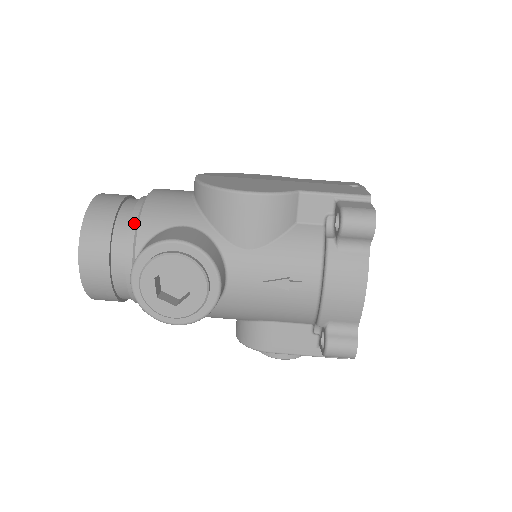
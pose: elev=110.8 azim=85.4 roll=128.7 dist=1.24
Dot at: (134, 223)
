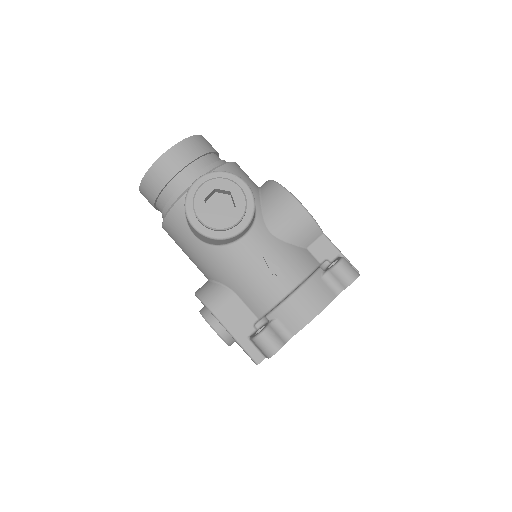
Dot at: (218, 164)
